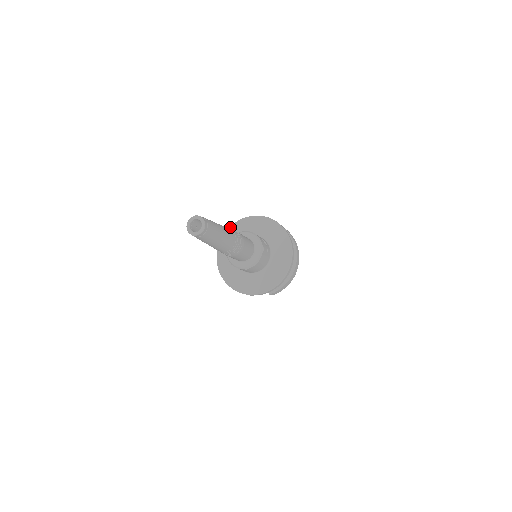
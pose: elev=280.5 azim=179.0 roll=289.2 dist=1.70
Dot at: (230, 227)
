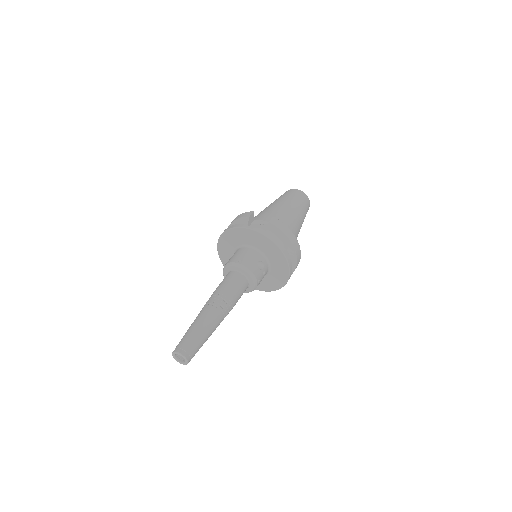
Dot at: (228, 230)
